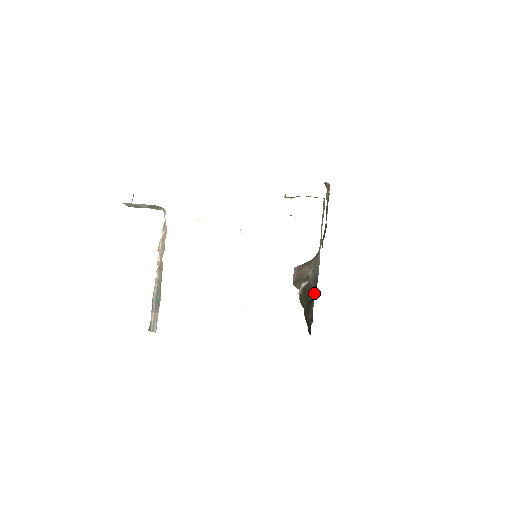
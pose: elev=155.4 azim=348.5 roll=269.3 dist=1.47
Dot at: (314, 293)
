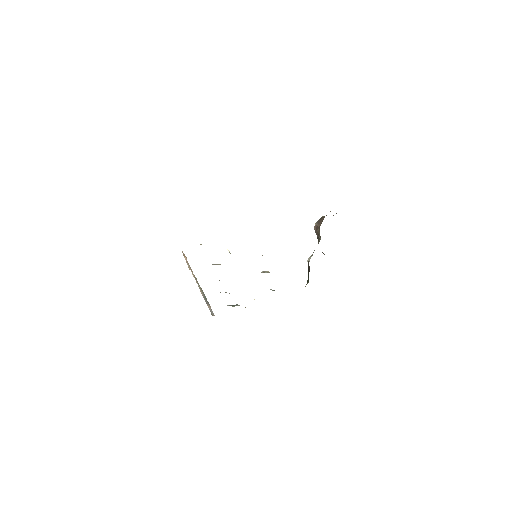
Dot at: (308, 279)
